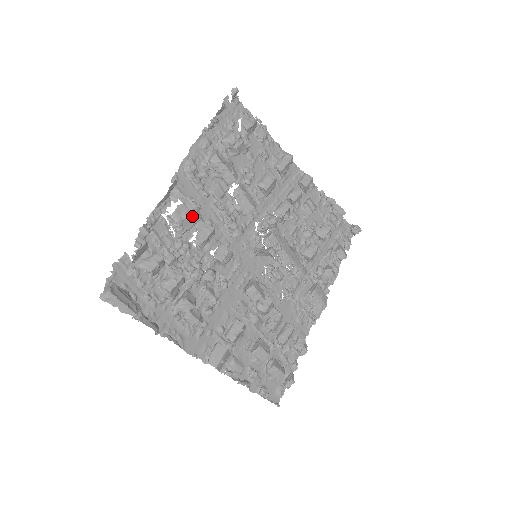
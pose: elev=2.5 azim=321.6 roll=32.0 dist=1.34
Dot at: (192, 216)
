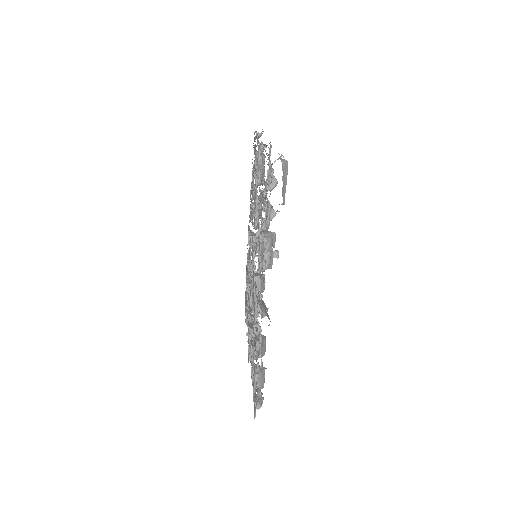
Dot at: occluded
